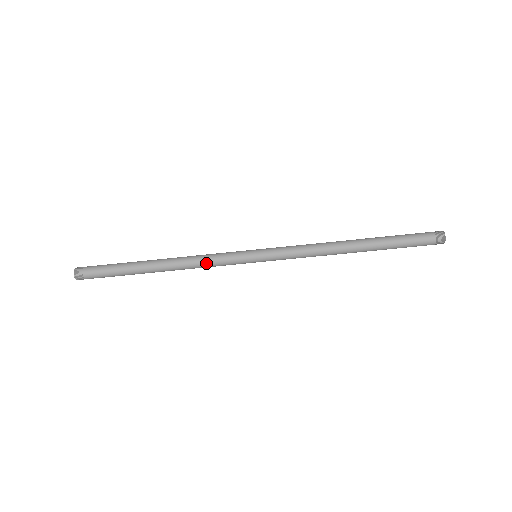
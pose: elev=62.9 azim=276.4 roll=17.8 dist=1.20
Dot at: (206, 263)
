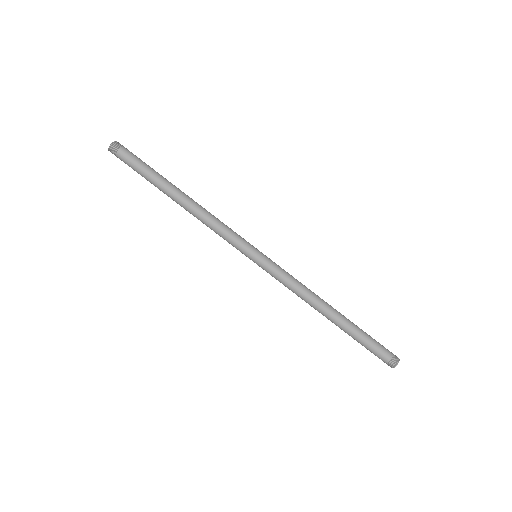
Dot at: (220, 223)
